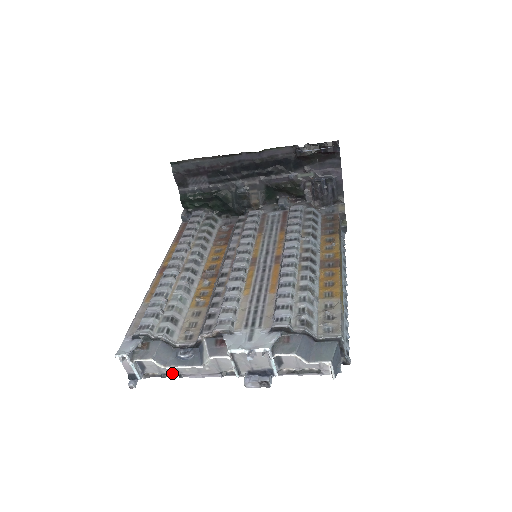
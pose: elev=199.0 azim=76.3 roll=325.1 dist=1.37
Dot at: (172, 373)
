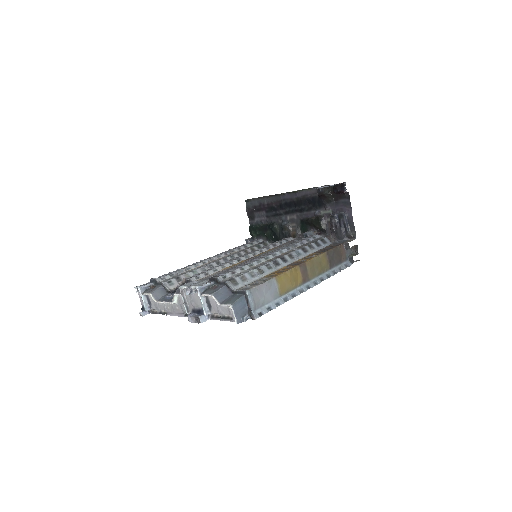
Dot at: (164, 312)
